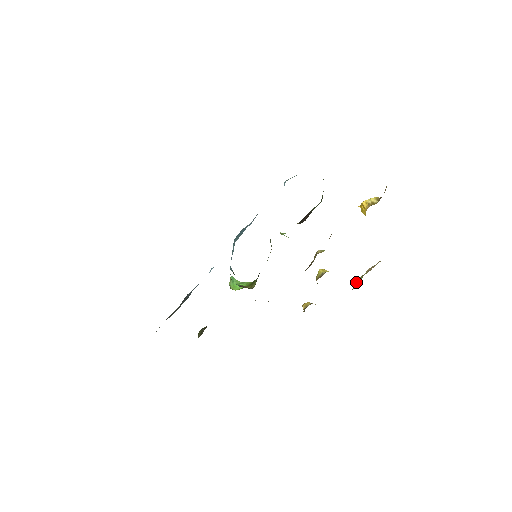
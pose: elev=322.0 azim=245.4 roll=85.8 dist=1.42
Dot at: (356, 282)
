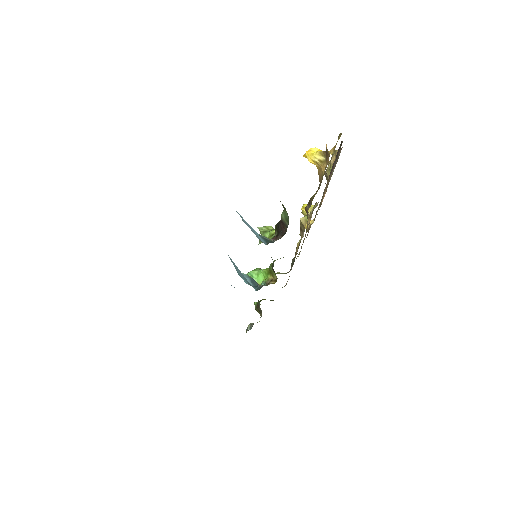
Dot at: (327, 175)
